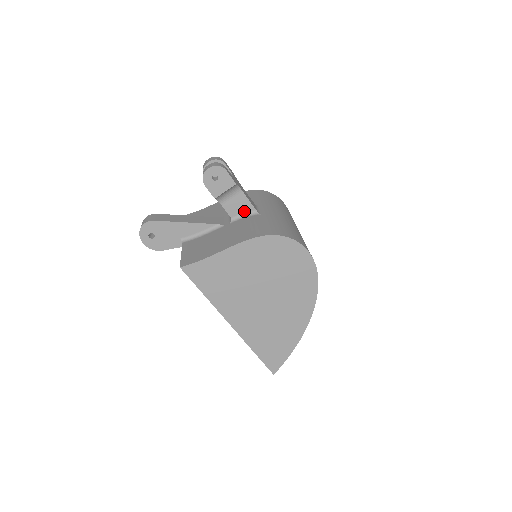
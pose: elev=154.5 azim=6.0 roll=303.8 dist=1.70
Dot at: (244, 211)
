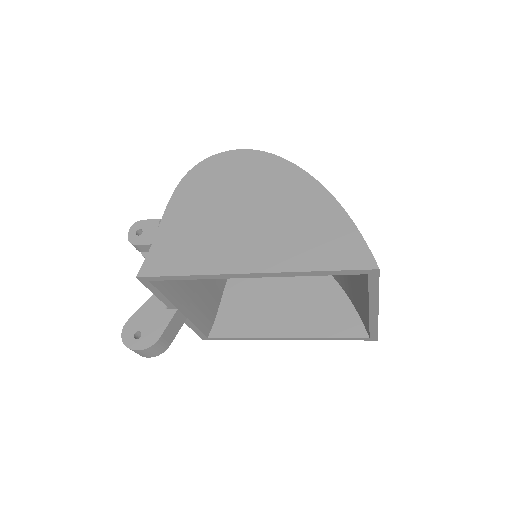
Dot at: occluded
